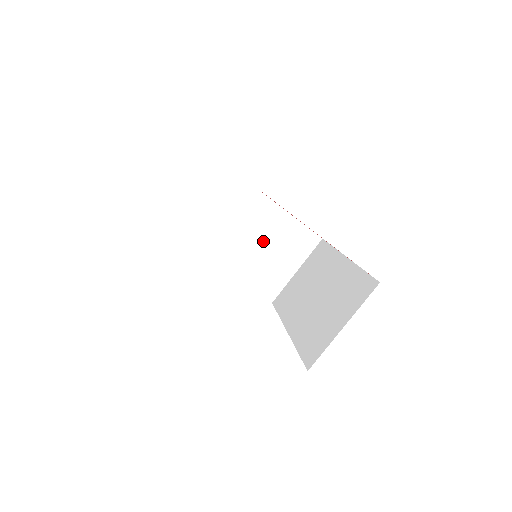
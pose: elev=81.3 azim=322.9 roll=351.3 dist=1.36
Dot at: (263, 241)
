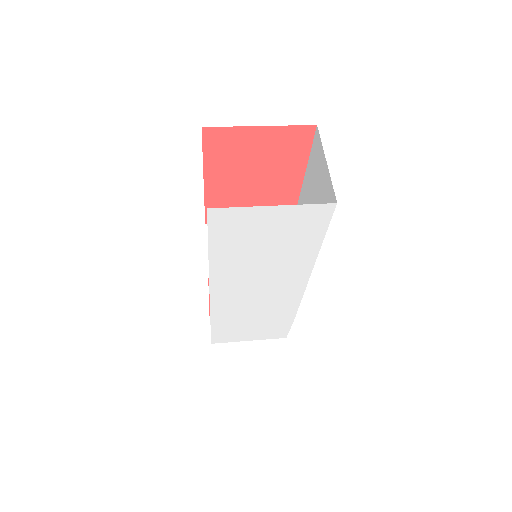
Dot at: occluded
